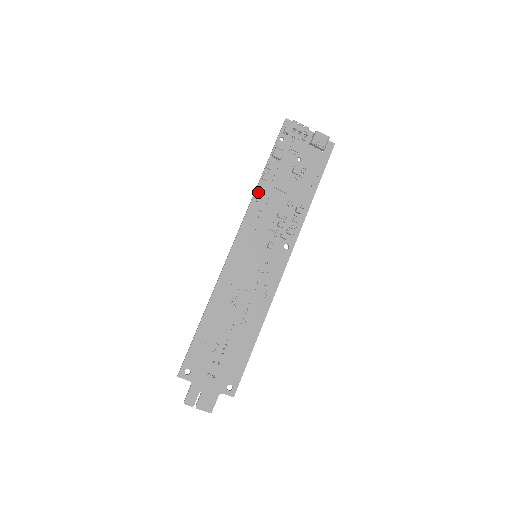
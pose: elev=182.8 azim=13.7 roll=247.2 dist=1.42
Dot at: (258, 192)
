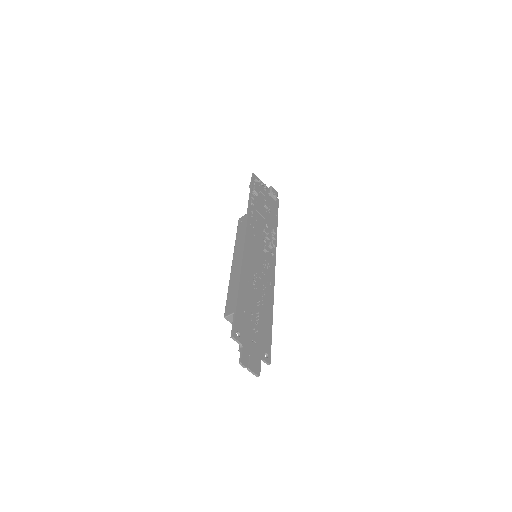
Dot at: (250, 211)
